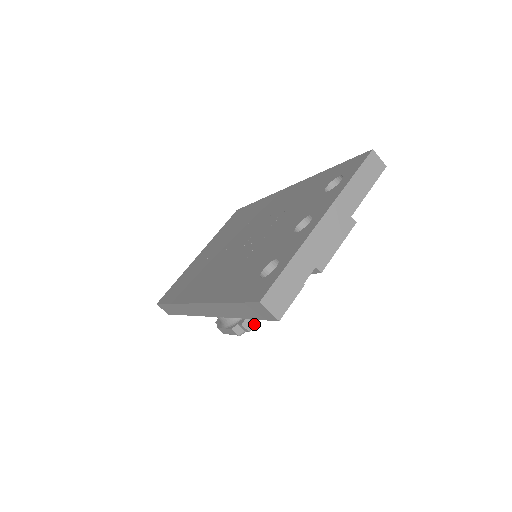
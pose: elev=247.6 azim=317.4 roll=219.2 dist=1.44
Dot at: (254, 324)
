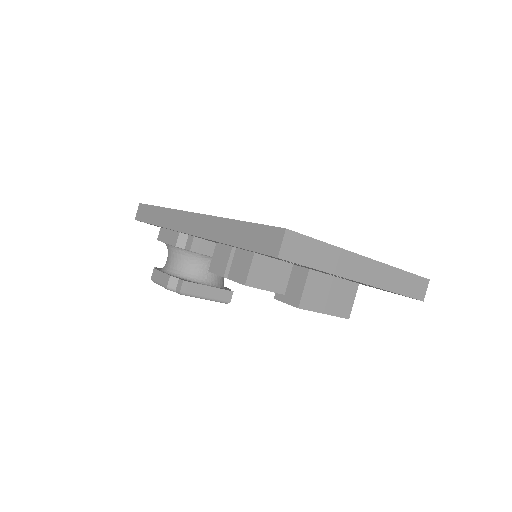
Dot at: (189, 294)
